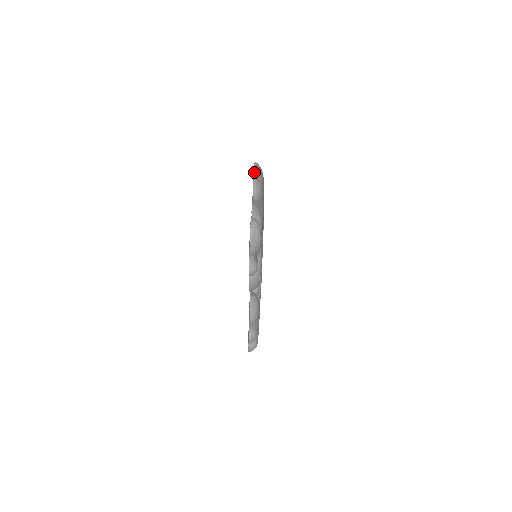
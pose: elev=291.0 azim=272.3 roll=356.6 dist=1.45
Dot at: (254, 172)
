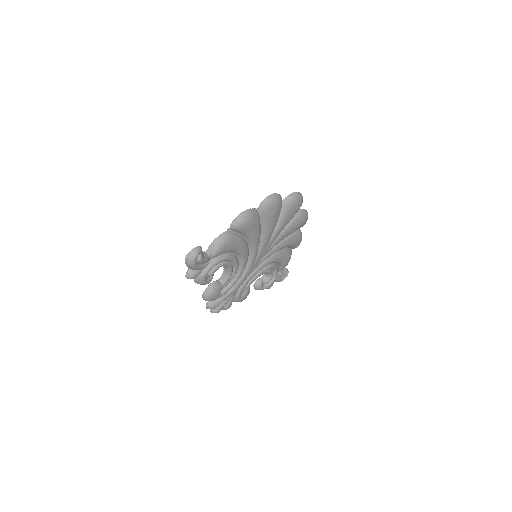
Dot at: (261, 203)
